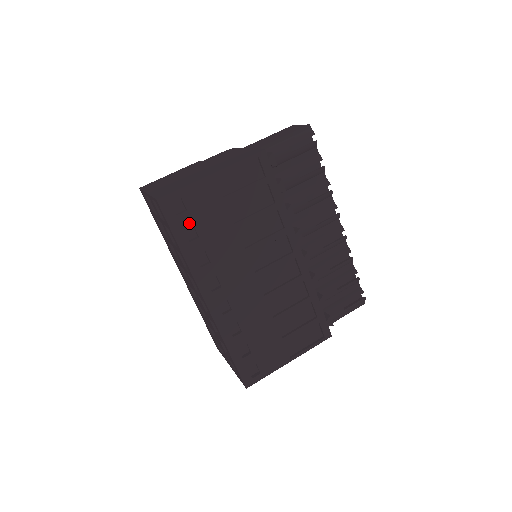
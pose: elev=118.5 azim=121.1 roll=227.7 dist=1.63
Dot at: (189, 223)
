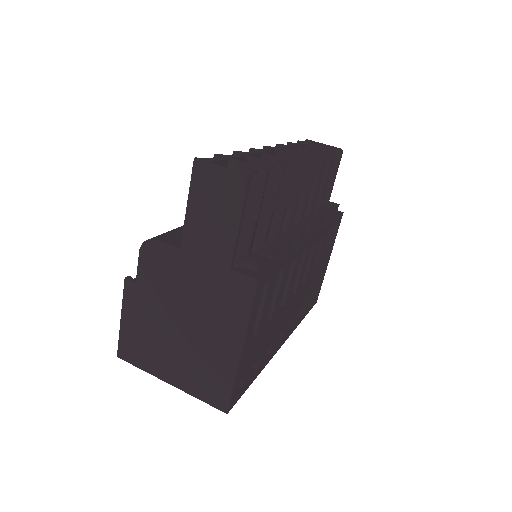
Dot at: (250, 373)
